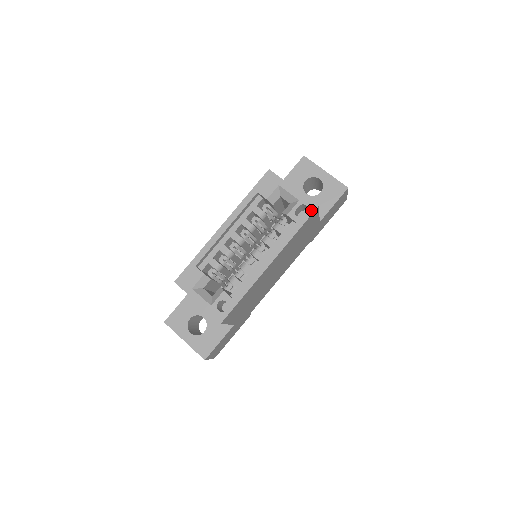
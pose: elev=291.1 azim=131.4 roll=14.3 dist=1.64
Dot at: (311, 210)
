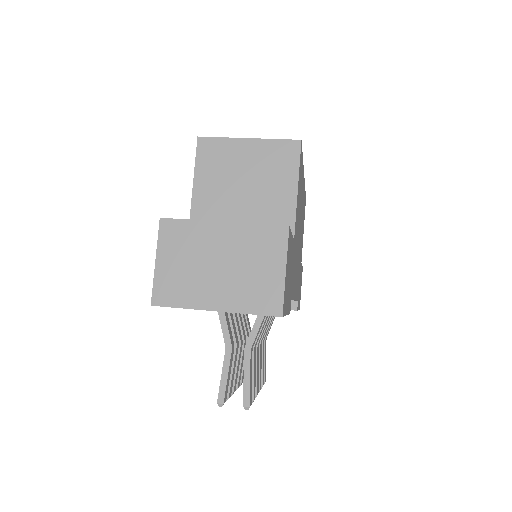
Dot at: occluded
